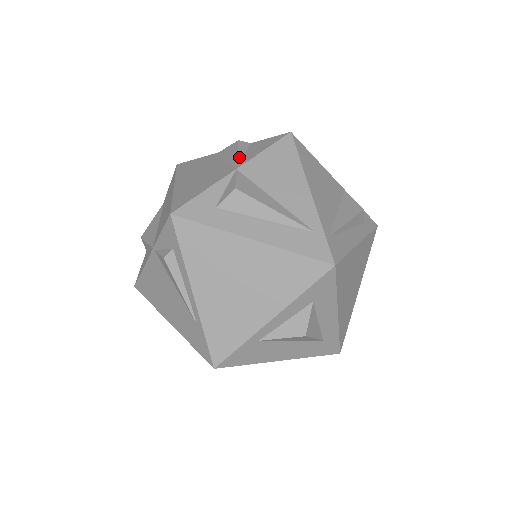
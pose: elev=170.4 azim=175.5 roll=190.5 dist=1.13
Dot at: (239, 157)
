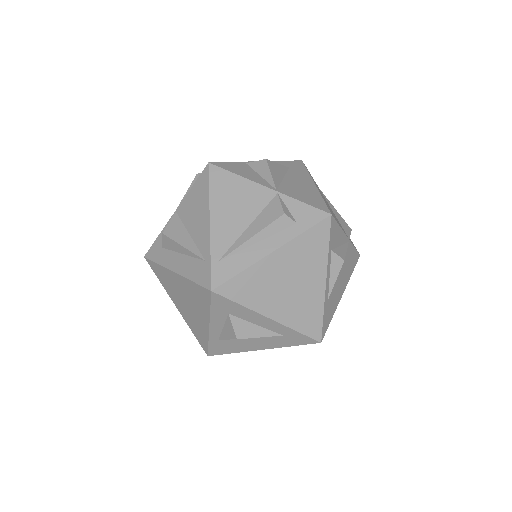
Dot at: occluded
